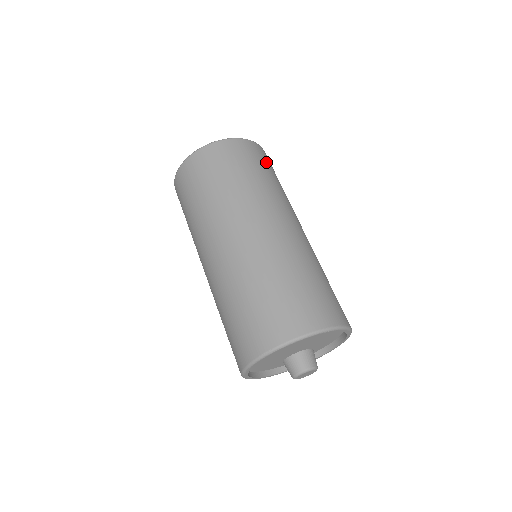
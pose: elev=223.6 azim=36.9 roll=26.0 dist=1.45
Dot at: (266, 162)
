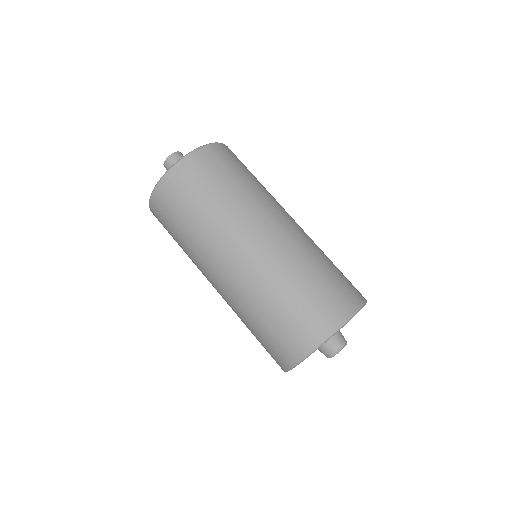
Dot at: occluded
